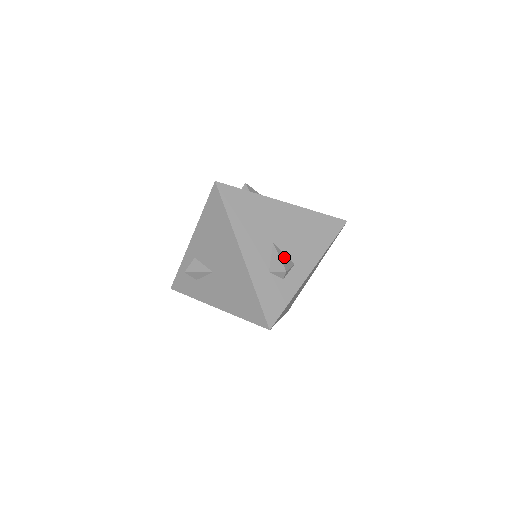
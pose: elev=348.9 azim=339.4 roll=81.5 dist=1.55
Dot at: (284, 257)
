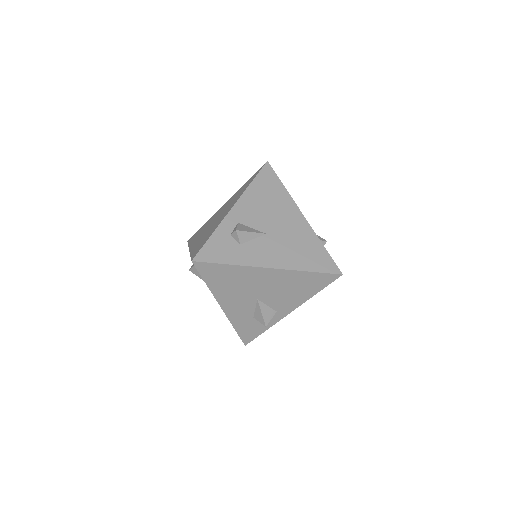
Dot at: occluded
